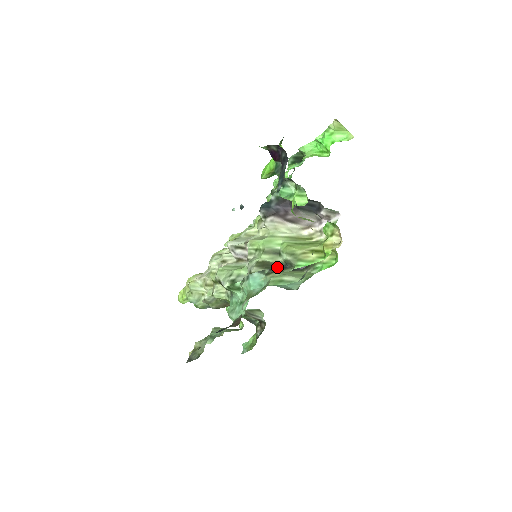
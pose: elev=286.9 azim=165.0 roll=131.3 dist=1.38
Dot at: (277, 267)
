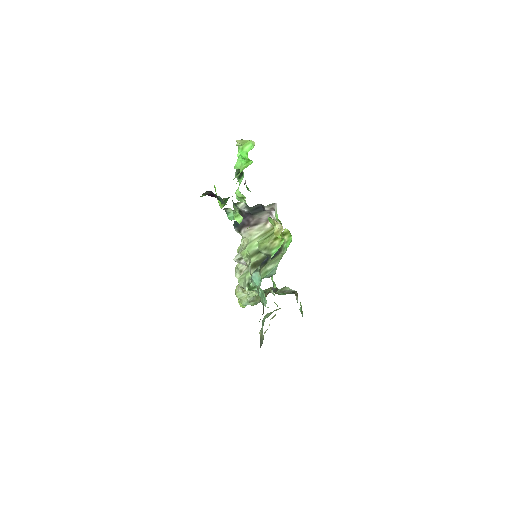
Dot at: (263, 261)
